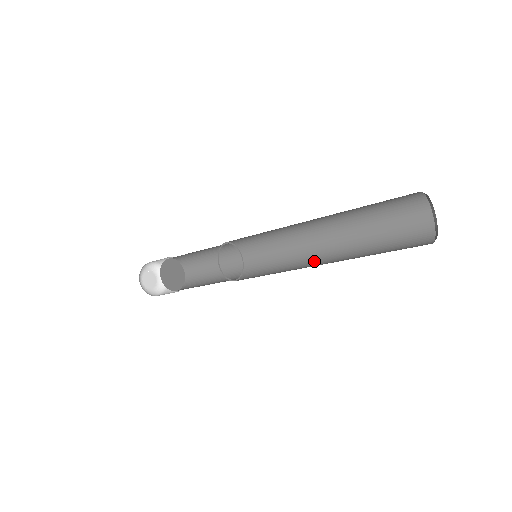
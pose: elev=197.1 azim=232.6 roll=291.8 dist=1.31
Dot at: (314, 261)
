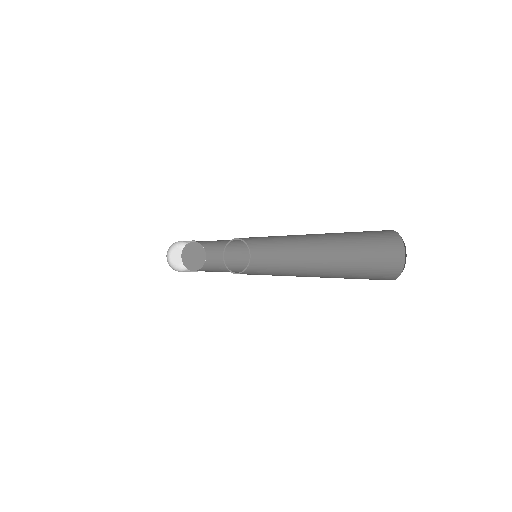
Dot at: (306, 263)
